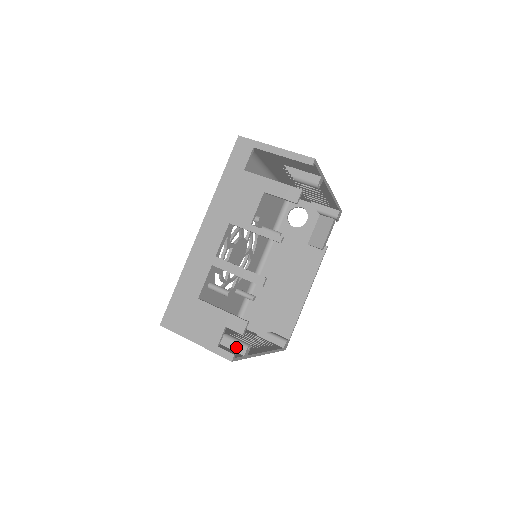
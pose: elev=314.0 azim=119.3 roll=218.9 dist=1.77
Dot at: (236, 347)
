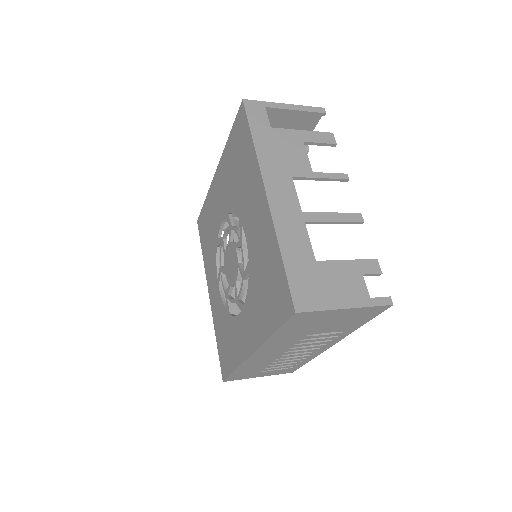
Dot at: occluded
